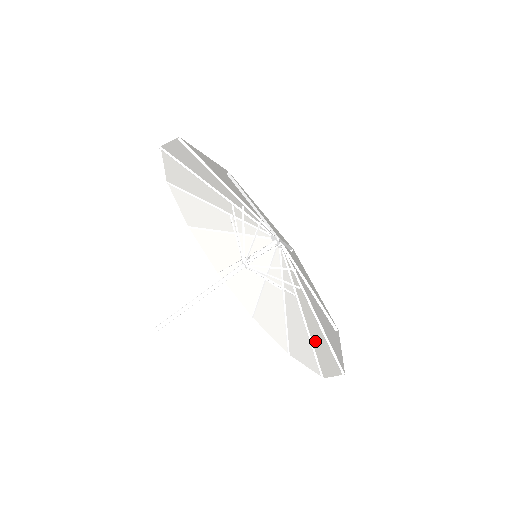
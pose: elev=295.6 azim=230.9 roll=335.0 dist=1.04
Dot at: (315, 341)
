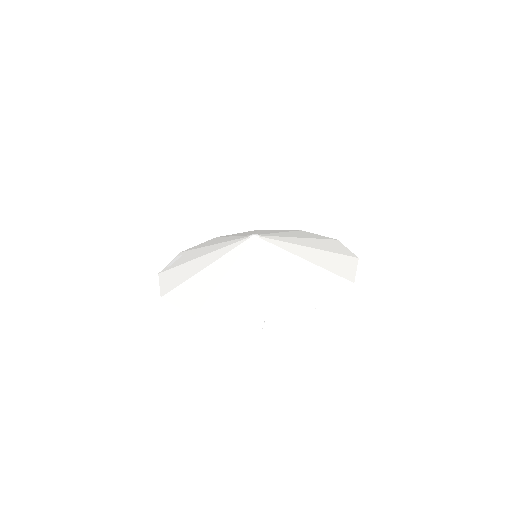
Dot at: (321, 274)
